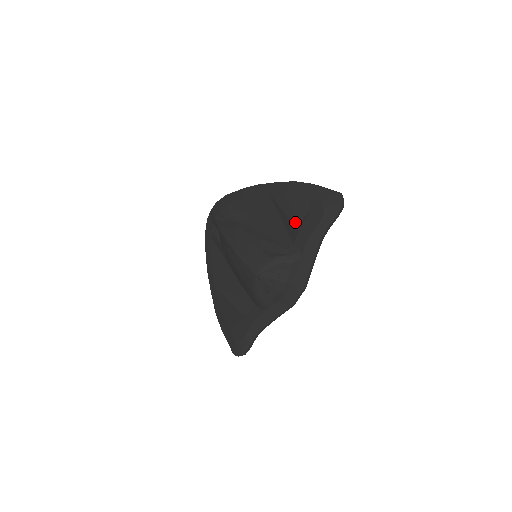
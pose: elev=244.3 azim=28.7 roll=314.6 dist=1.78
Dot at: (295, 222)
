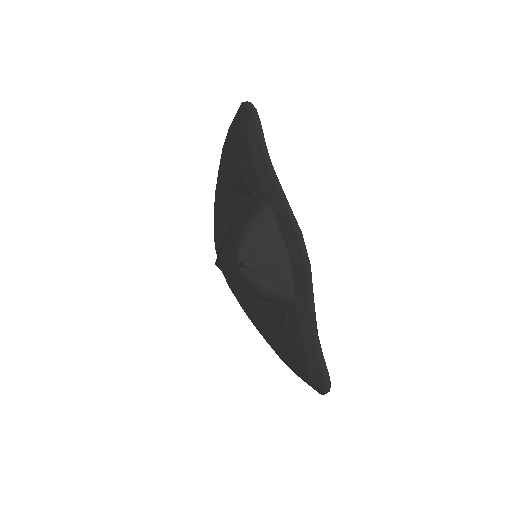
Dot at: (239, 178)
